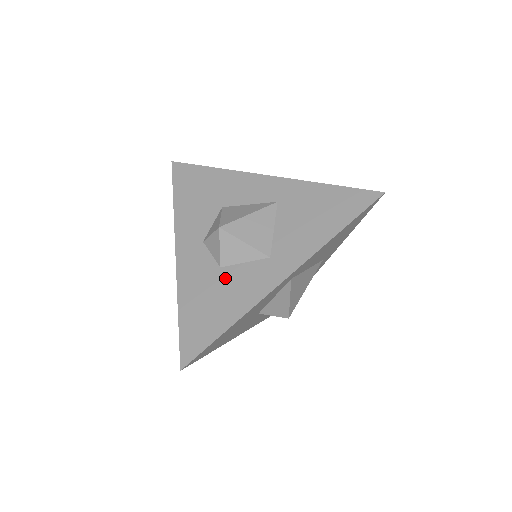
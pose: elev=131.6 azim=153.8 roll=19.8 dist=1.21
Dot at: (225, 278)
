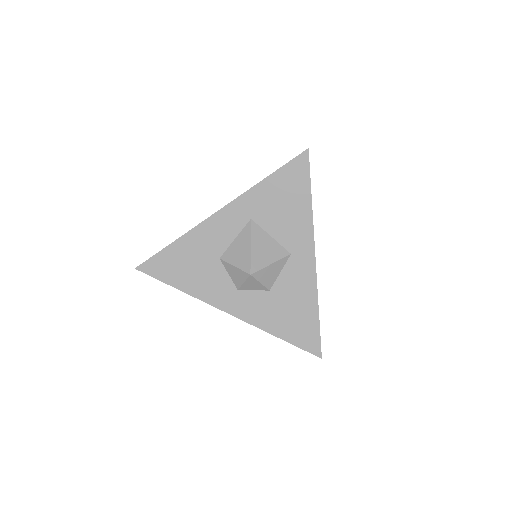
Dot at: (281, 293)
